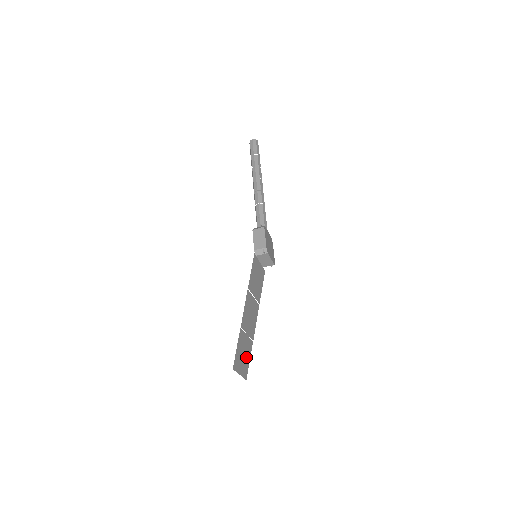
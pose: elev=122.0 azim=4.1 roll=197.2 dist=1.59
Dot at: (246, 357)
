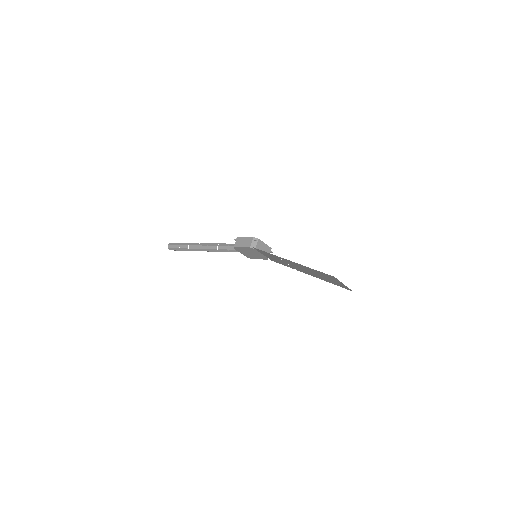
Dot at: (333, 281)
